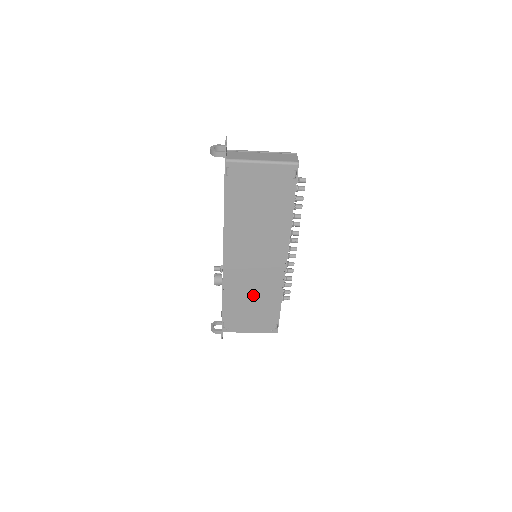
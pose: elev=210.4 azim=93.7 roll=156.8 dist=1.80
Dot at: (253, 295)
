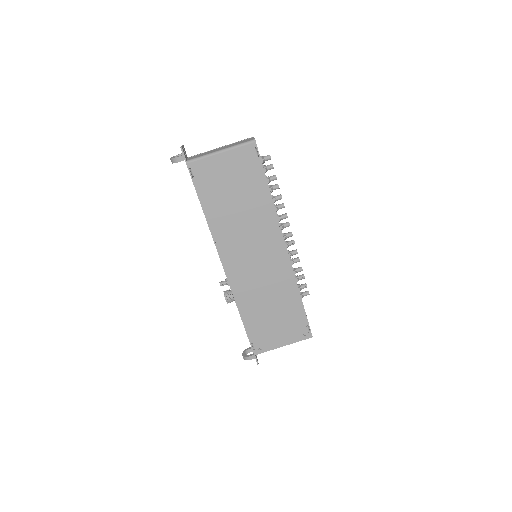
Dot at: (269, 299)
